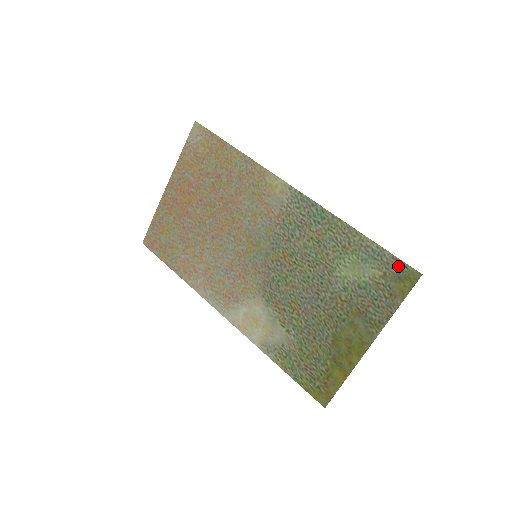
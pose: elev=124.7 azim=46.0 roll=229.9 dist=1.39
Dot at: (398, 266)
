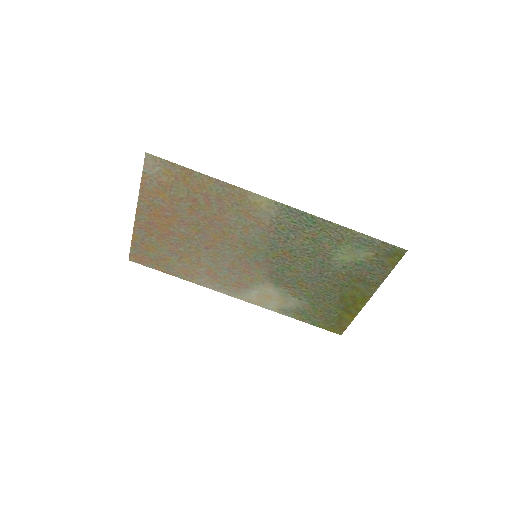
Dot at: (387, 248)
